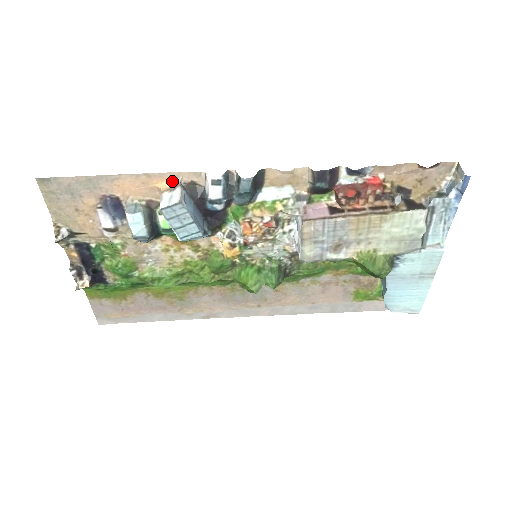
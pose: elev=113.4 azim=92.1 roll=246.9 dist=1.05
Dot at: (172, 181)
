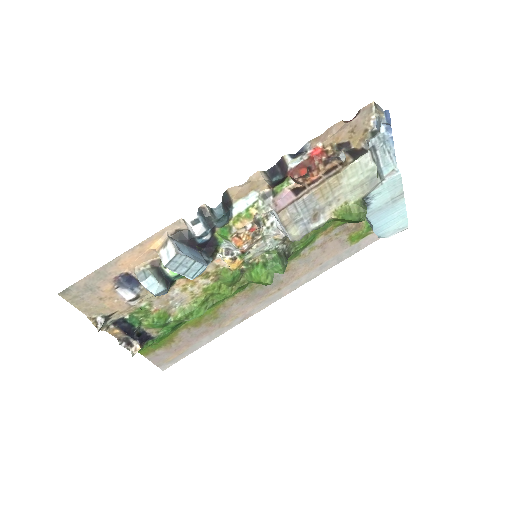
Dot at: (161, 239)
